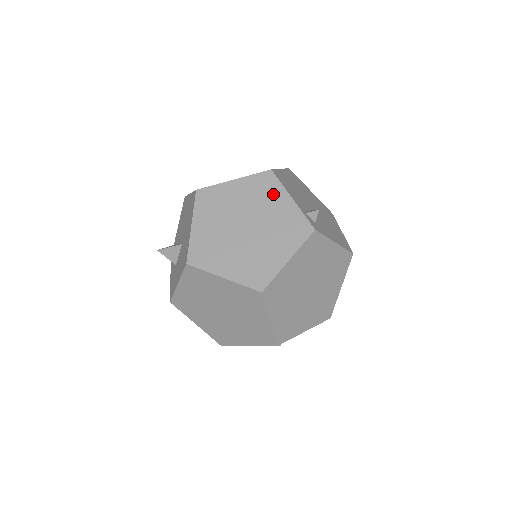
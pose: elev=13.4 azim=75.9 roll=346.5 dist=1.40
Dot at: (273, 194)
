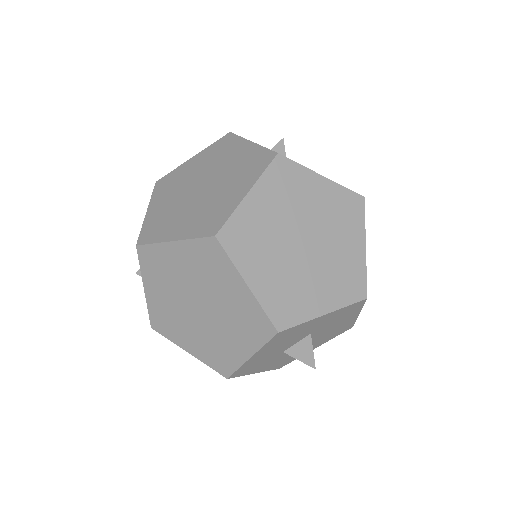
Dot at: (231, 148)
